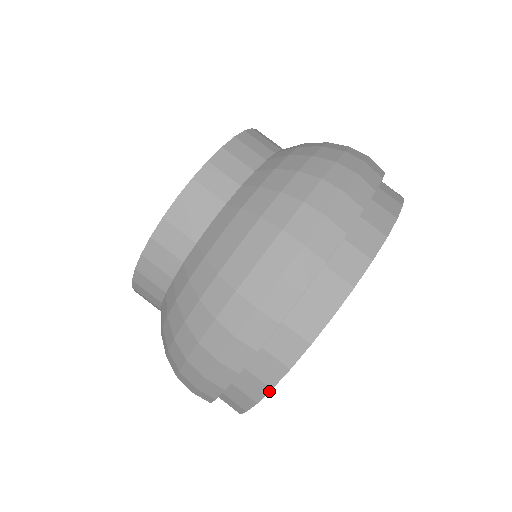
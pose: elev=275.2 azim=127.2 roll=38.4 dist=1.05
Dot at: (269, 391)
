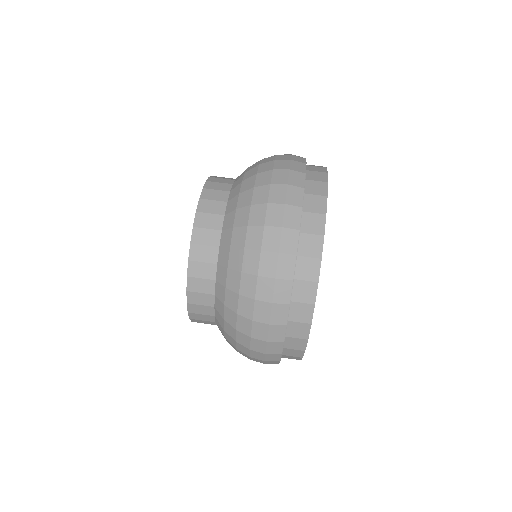
Dot at: occluded
